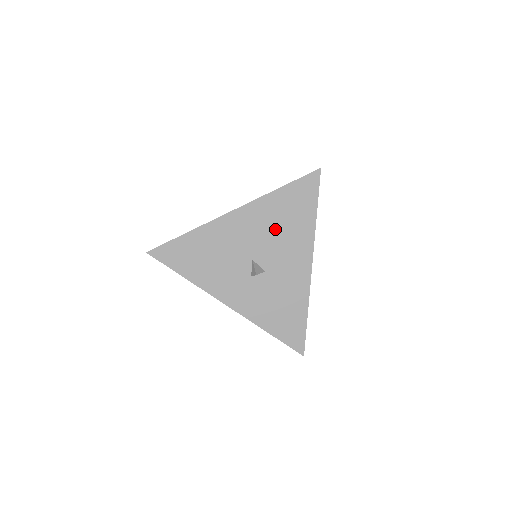
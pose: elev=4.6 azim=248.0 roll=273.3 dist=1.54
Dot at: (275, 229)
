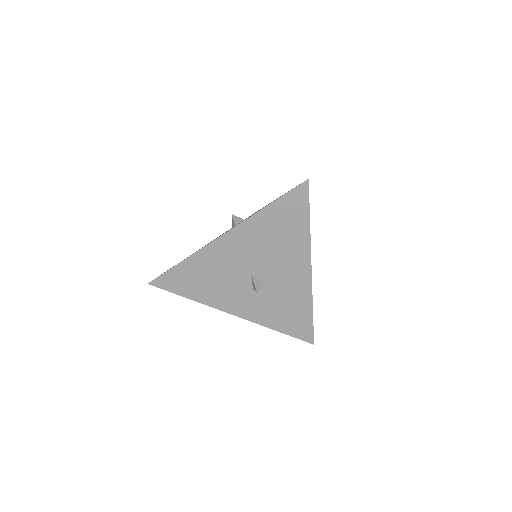
Dot at: (269, 245)
